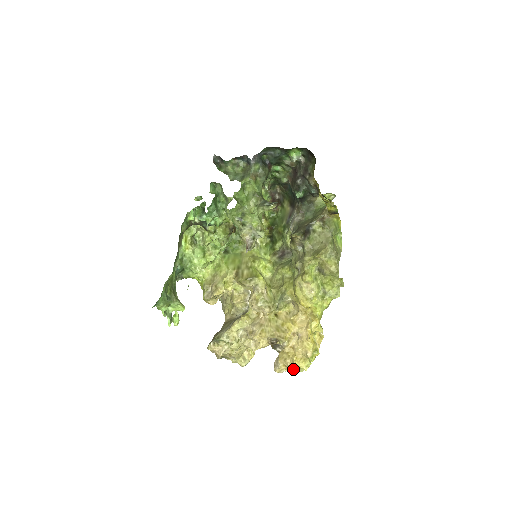
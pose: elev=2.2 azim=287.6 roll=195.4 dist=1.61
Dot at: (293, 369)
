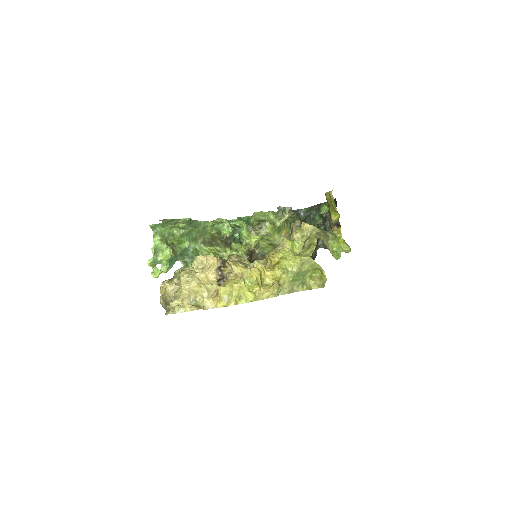
Dot at: (222, 288)
